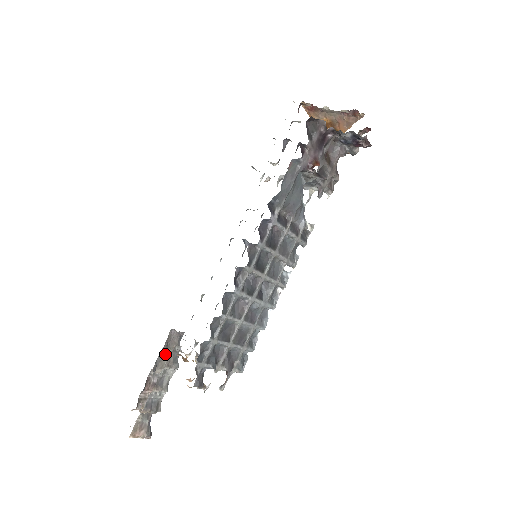
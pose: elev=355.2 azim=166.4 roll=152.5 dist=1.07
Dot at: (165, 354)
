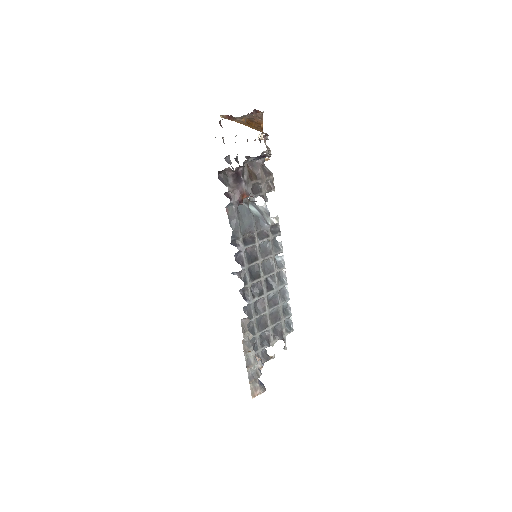
Dot at: (247, 335)
